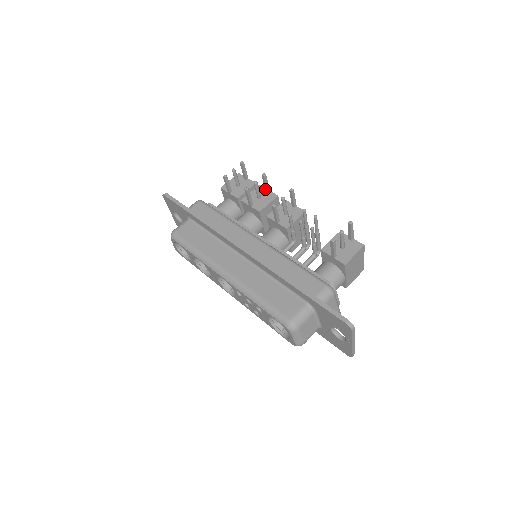
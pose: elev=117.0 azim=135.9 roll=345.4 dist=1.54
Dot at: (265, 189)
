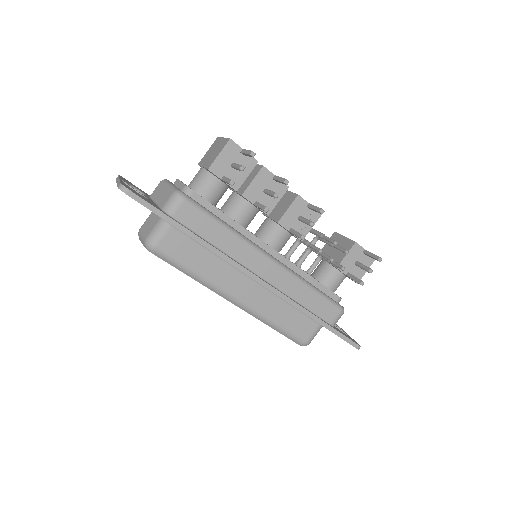
Dot at: (274, 180)
